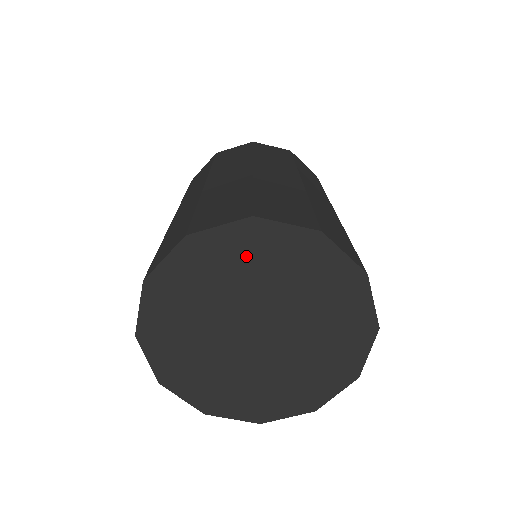
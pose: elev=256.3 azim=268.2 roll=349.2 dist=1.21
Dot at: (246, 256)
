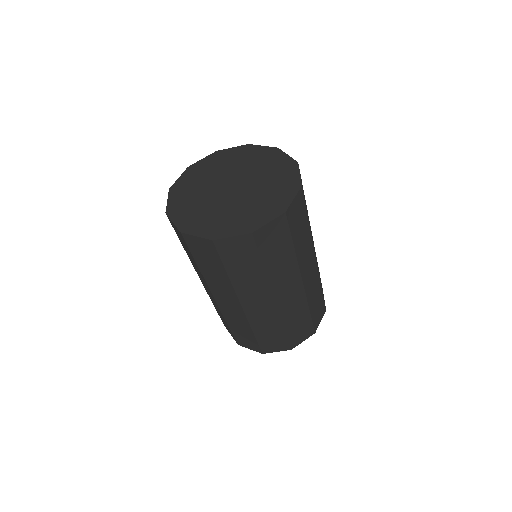
Dot at: (217, 163)
